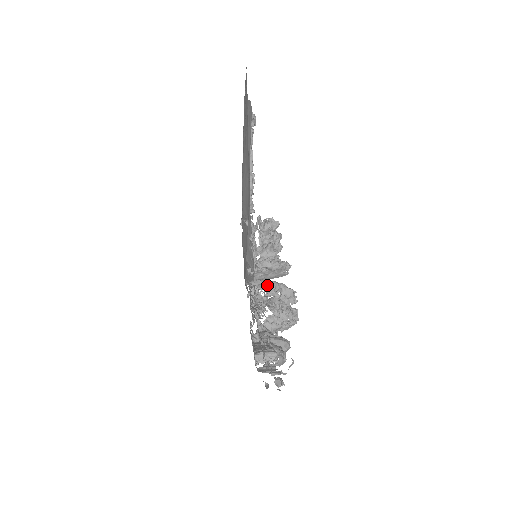
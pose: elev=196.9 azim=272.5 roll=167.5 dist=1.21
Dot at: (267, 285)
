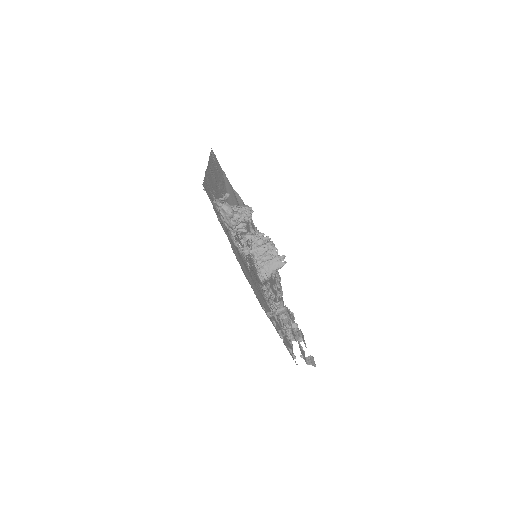
Dot at: occluded
